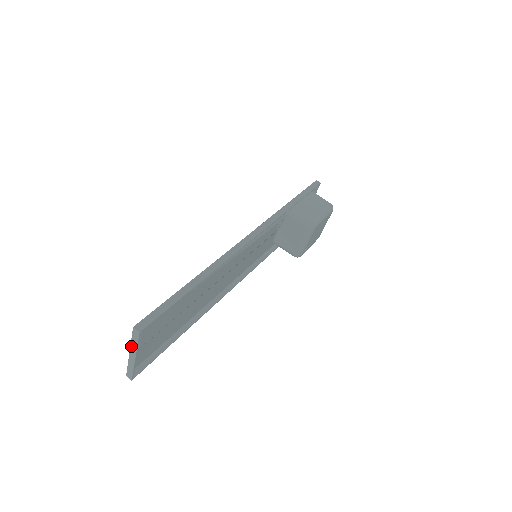
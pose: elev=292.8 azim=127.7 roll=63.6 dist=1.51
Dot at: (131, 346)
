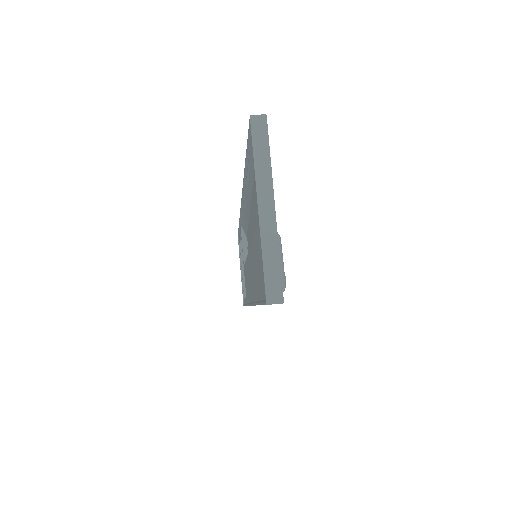
Dot at: (257, 179)
